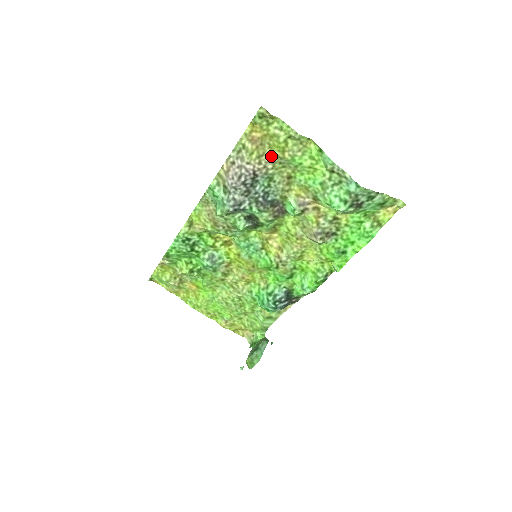
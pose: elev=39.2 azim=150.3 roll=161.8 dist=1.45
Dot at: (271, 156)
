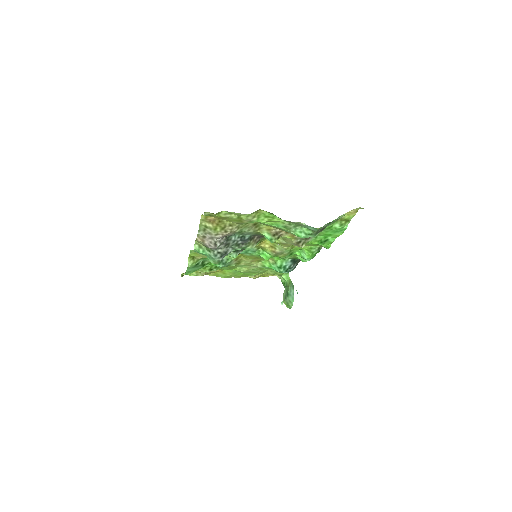
Dot at: (232, 225)
